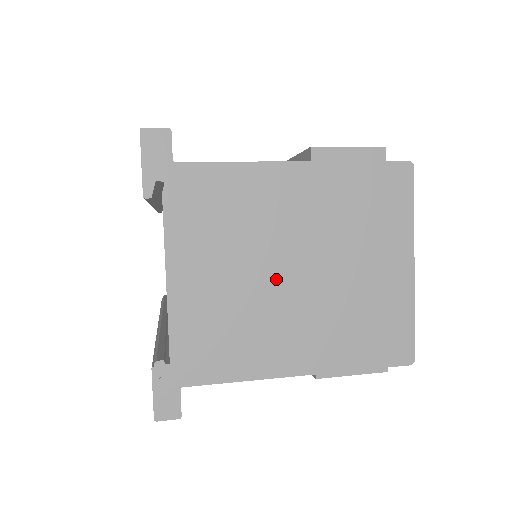
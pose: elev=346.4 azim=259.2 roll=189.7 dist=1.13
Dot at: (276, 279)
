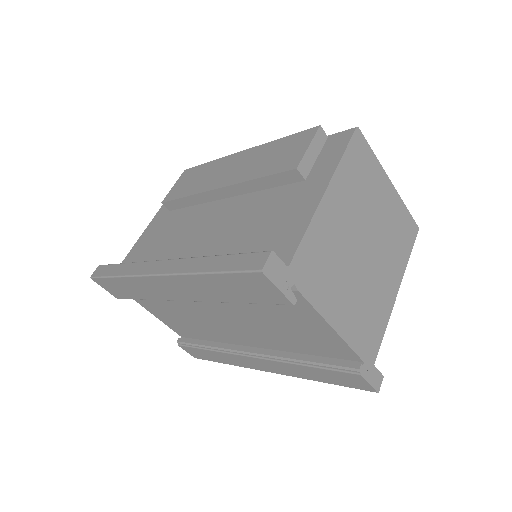
Dot at: (362, 263)
